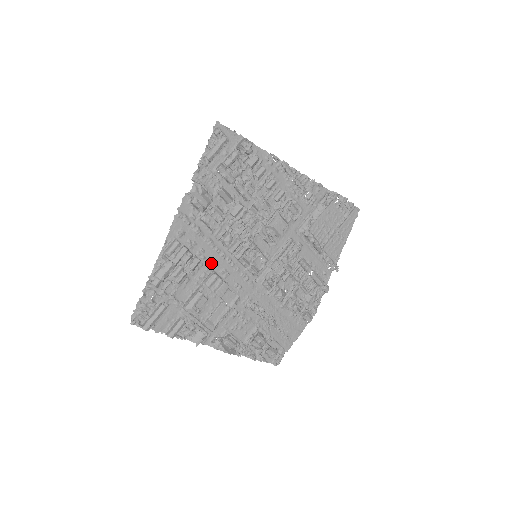
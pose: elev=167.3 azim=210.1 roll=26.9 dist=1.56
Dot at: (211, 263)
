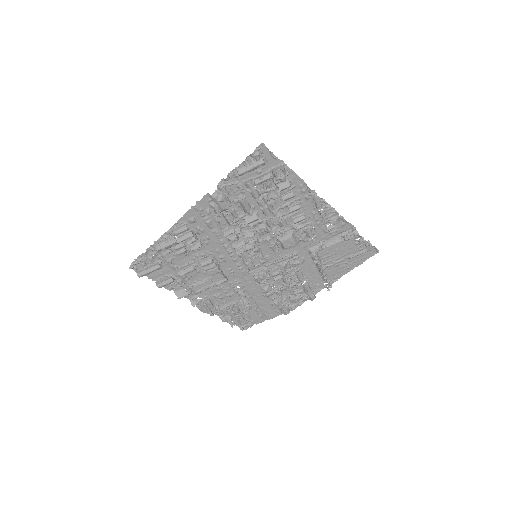
Dot at: (213, 248)
